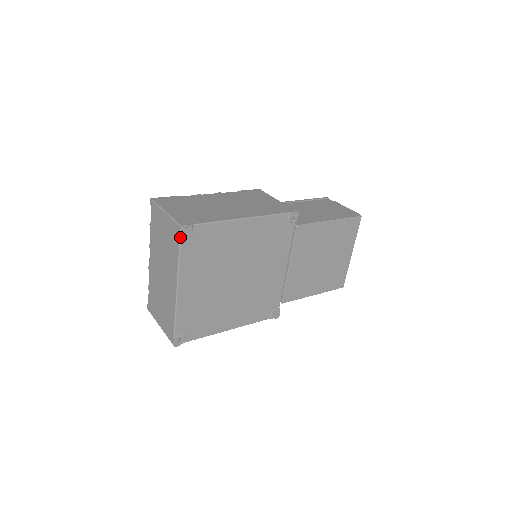
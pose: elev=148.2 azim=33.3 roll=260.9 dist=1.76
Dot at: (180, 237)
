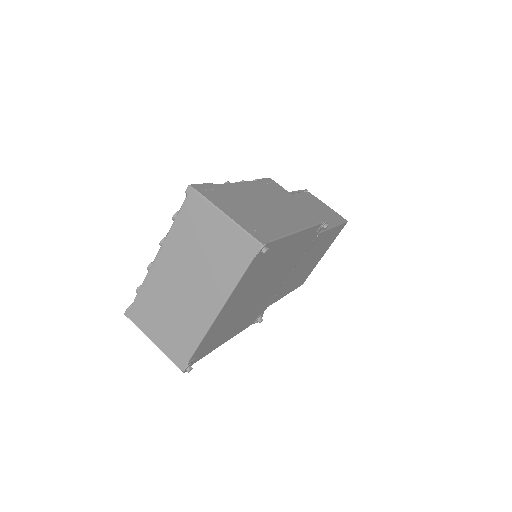
Dot at: (255, 257)
